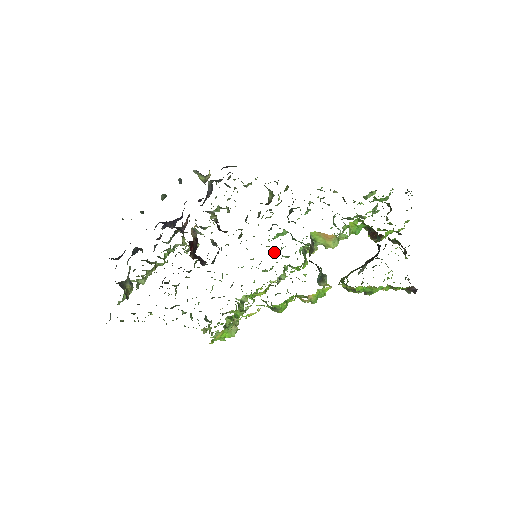
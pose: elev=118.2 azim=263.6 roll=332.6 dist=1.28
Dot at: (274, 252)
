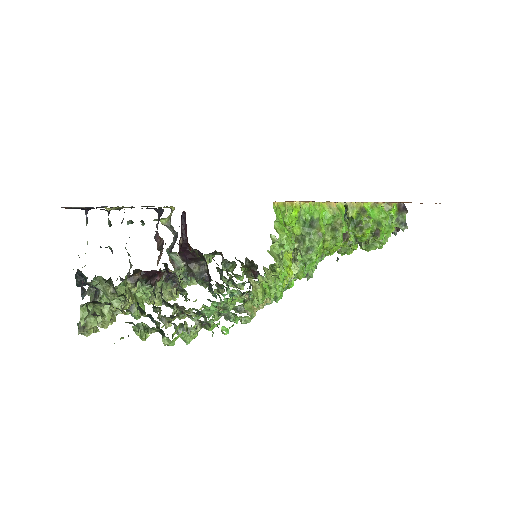
Dot at: occluded
